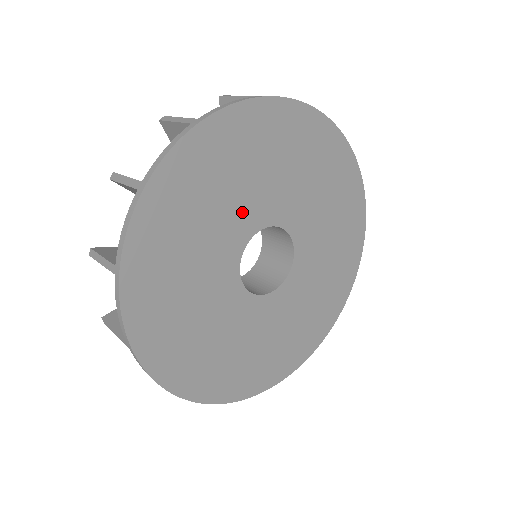
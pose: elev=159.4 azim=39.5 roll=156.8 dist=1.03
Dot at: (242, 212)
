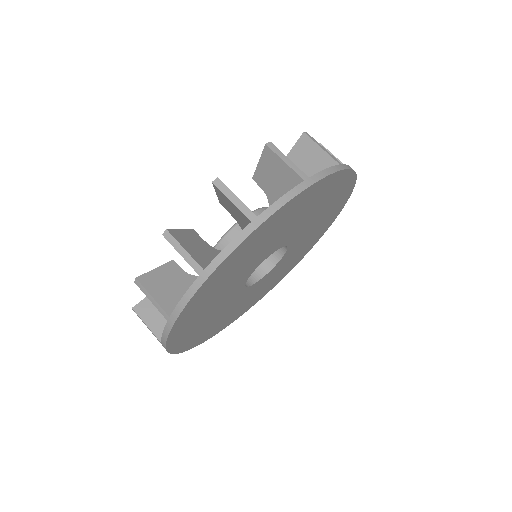
Dot at: (282, 238)
